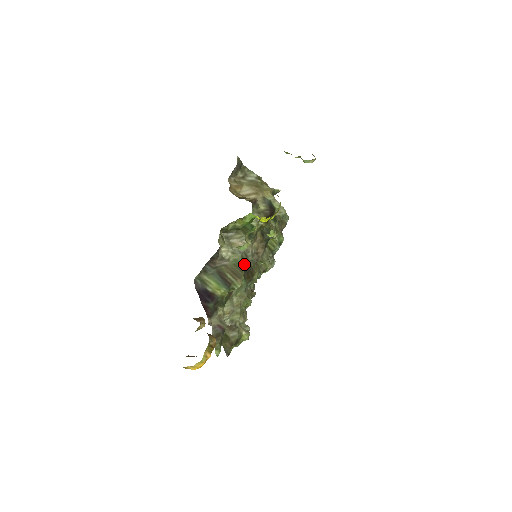
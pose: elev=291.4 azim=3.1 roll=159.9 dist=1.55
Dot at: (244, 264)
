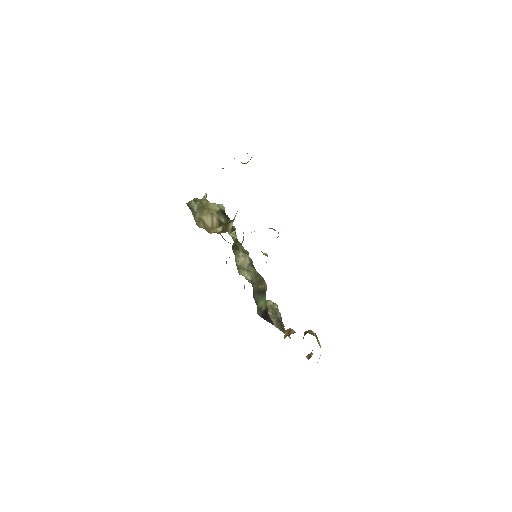
Dot at: (255, 269)
